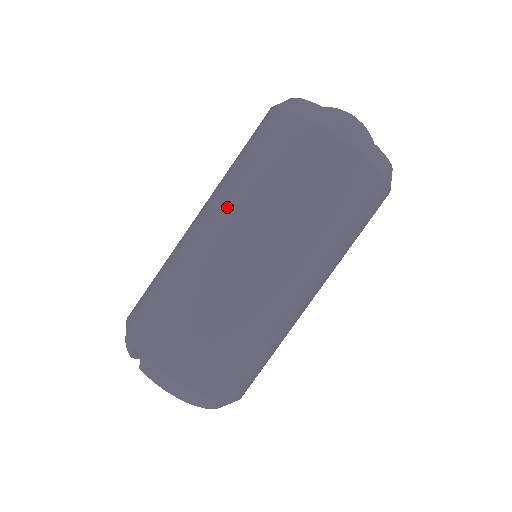
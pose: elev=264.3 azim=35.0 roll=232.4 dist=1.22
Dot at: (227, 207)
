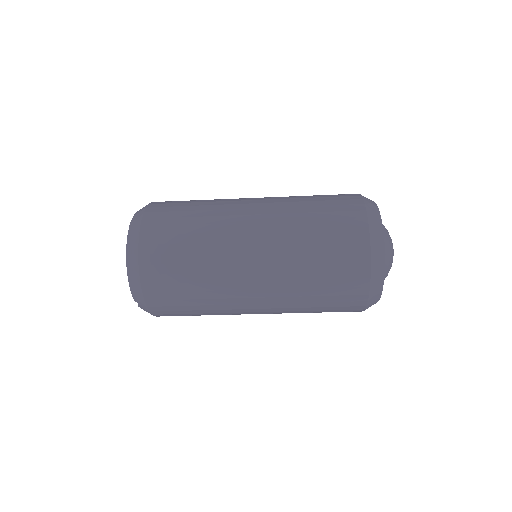
Dot at: (278, 306)
